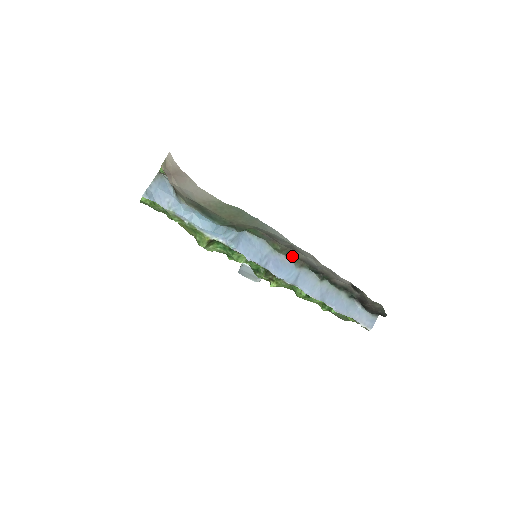
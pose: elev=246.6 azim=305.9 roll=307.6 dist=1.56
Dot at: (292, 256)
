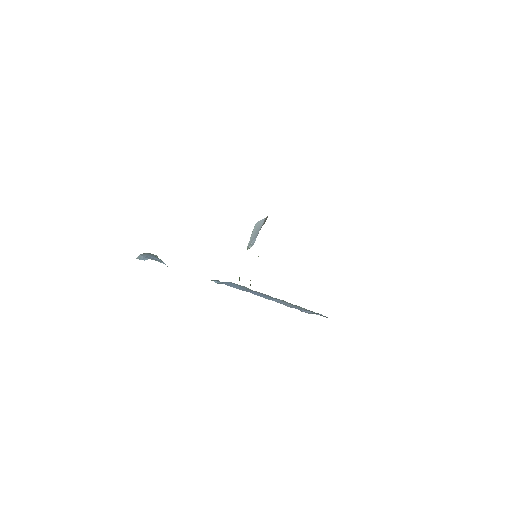
Dot at: occluded
